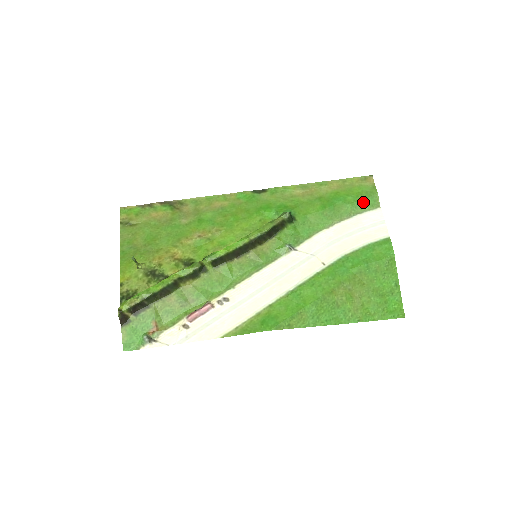
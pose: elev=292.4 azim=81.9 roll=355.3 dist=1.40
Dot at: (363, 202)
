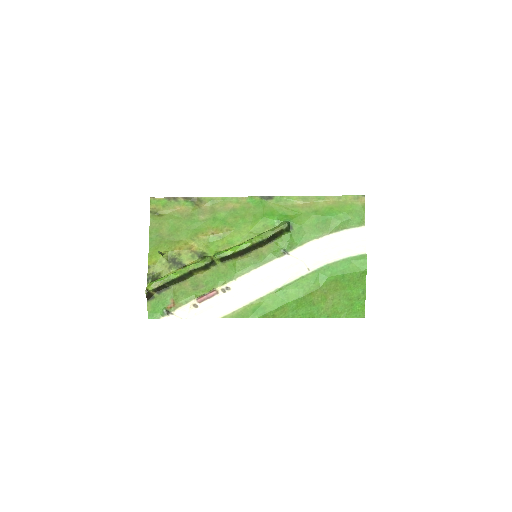
Dot at: (351, 220)
